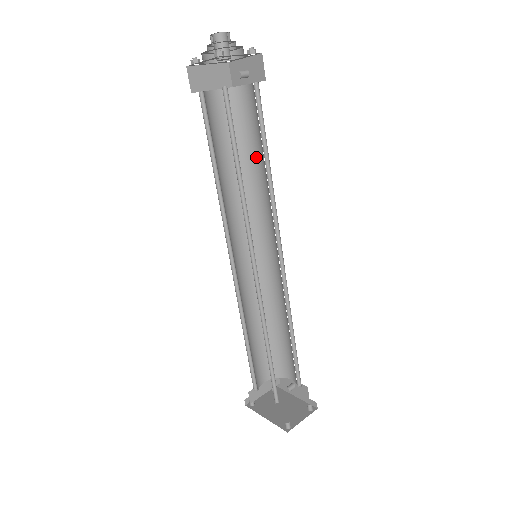
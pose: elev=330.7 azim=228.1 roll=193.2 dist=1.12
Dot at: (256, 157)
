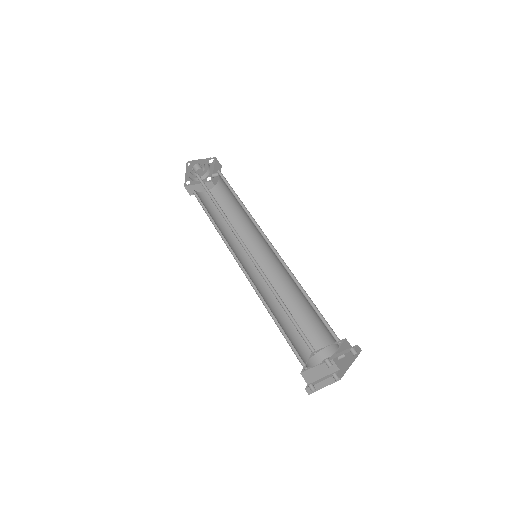
Dot at: (238, 208)
